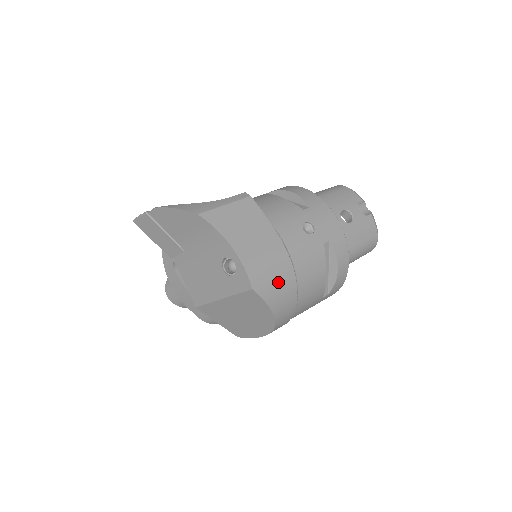
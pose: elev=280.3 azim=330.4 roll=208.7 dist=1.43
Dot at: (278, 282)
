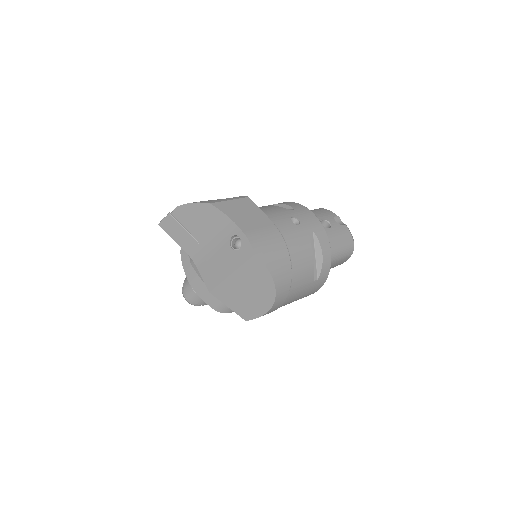
Dot at: (275, 253)
